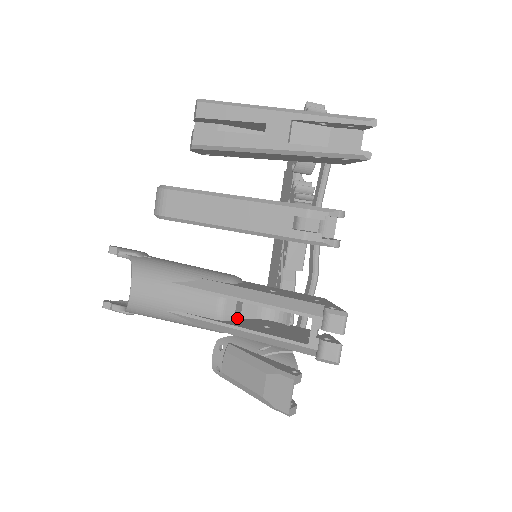
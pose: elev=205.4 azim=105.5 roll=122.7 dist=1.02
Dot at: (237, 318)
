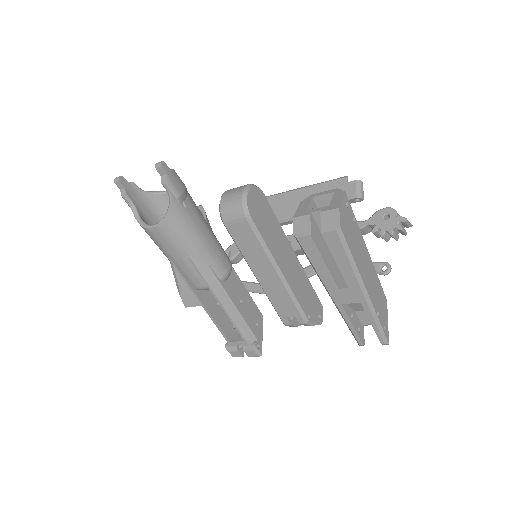
Dot at: occluded
